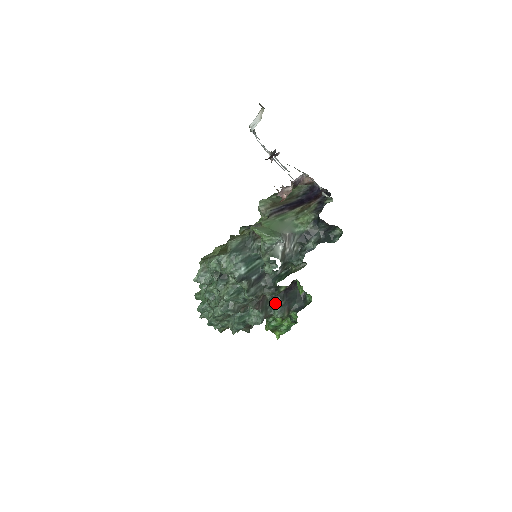
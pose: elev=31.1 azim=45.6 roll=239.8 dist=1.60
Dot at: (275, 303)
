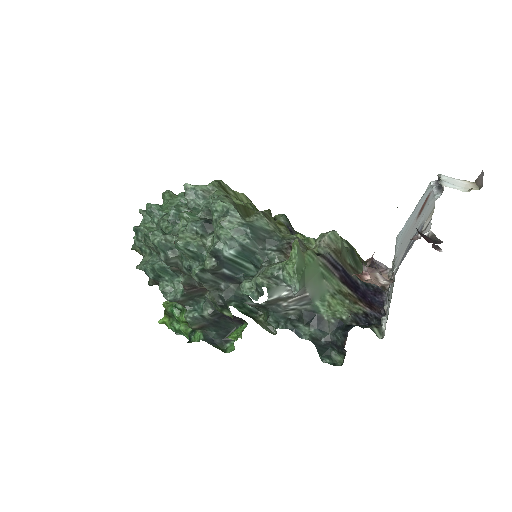
Dot at: (203, 307)
